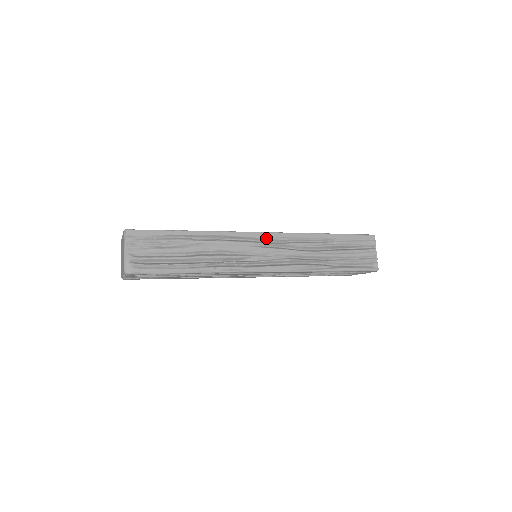
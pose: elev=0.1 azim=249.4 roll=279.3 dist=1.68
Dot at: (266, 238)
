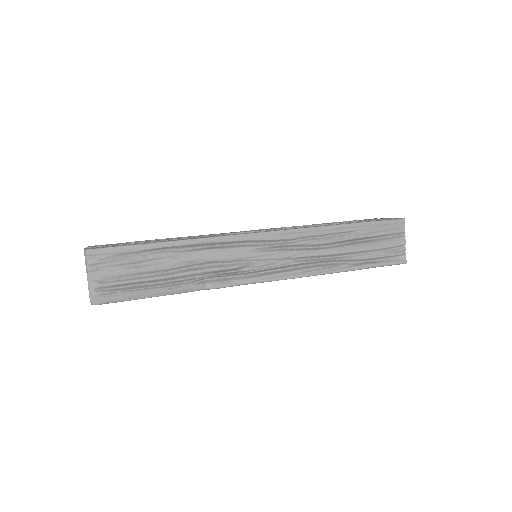
Dot at: (268, 239)
